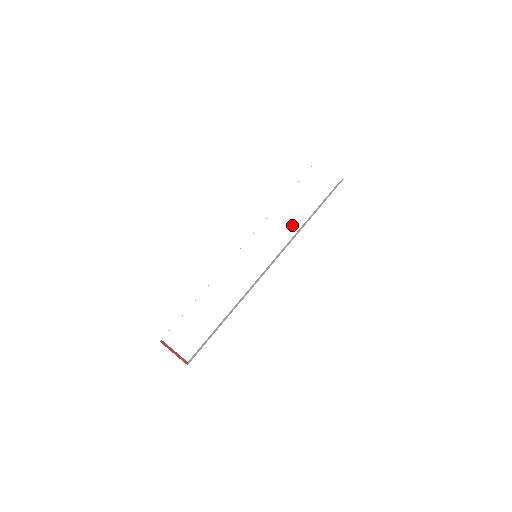
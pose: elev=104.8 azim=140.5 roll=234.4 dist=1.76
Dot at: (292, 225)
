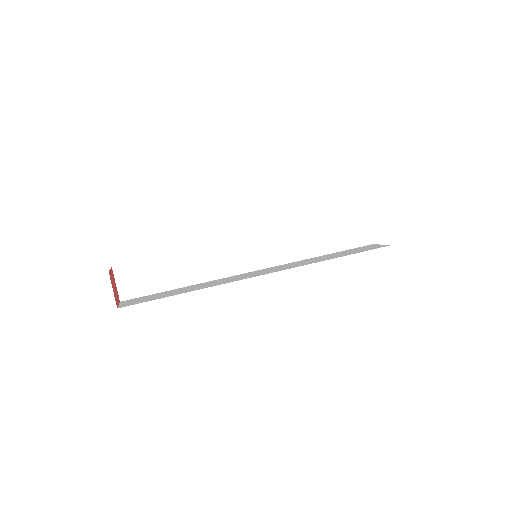
Dot at: (319, 260)
